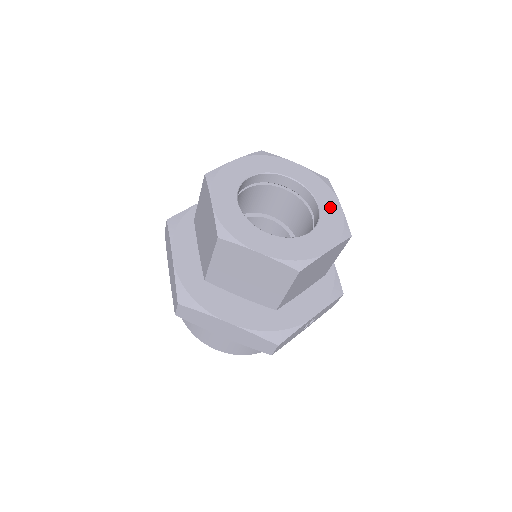
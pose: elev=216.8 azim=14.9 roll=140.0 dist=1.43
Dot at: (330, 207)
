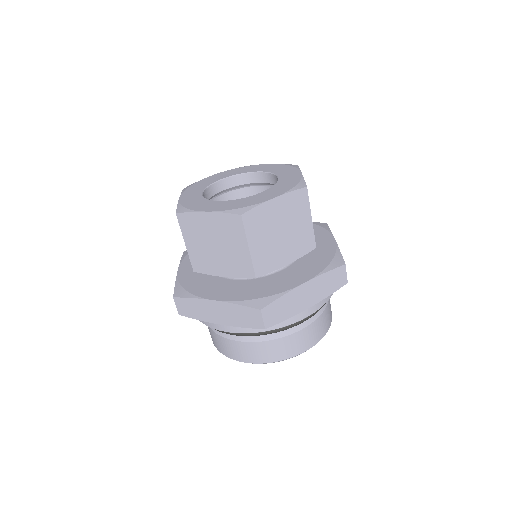
Dot at: (265, 168)
